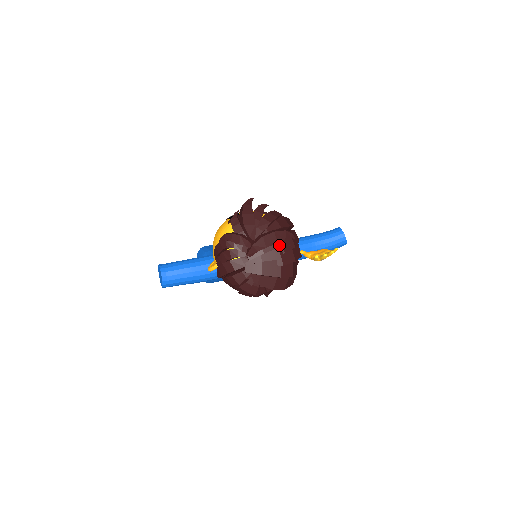
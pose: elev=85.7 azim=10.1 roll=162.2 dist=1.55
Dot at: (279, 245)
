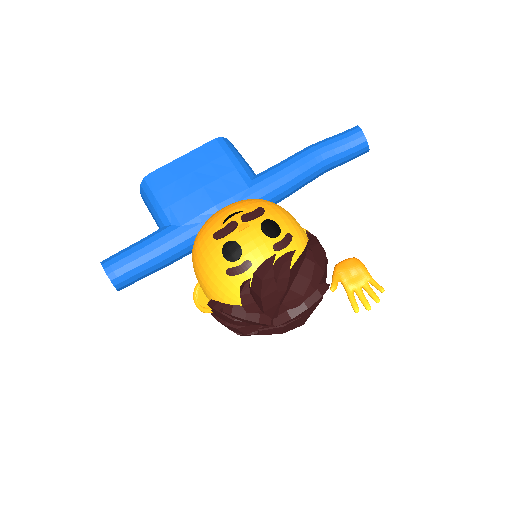
Dot at: occluded
